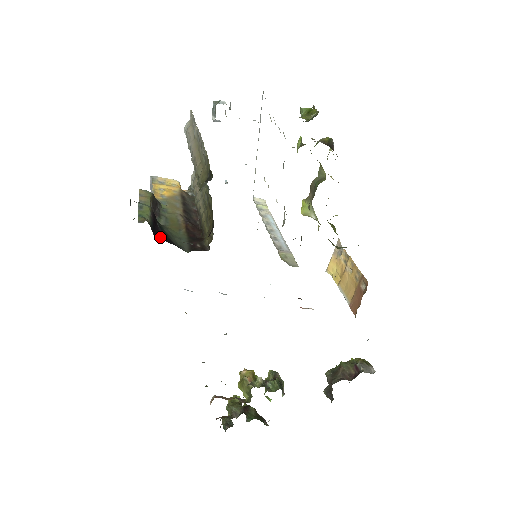
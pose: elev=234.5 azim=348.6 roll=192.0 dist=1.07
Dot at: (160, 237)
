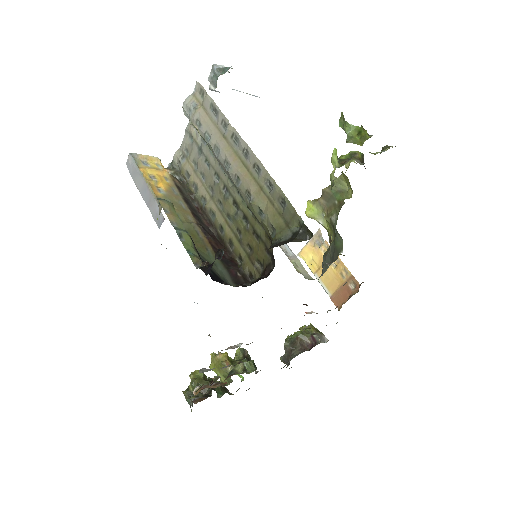
Dot at: (213, 277)
